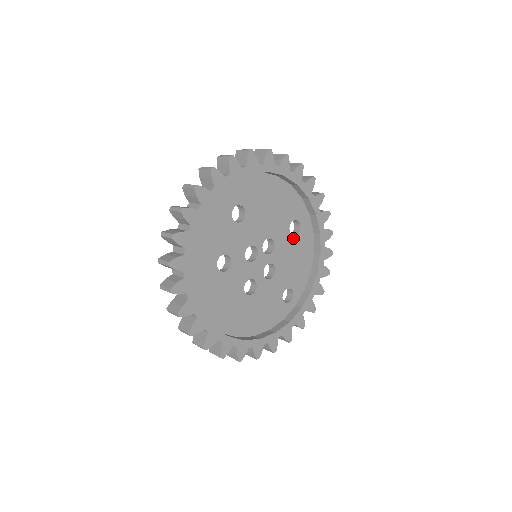
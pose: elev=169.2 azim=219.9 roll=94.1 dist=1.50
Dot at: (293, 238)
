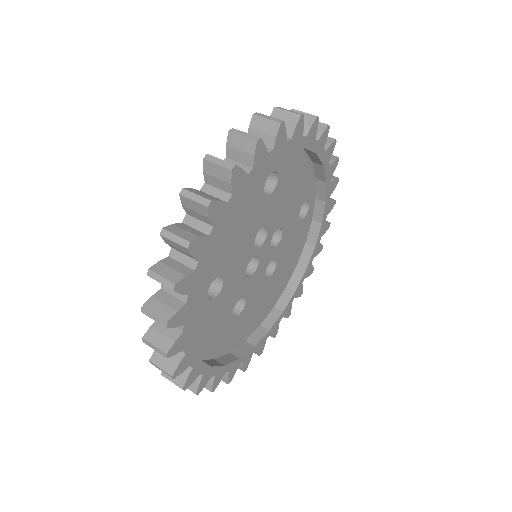
Dot at: (276, 189)
